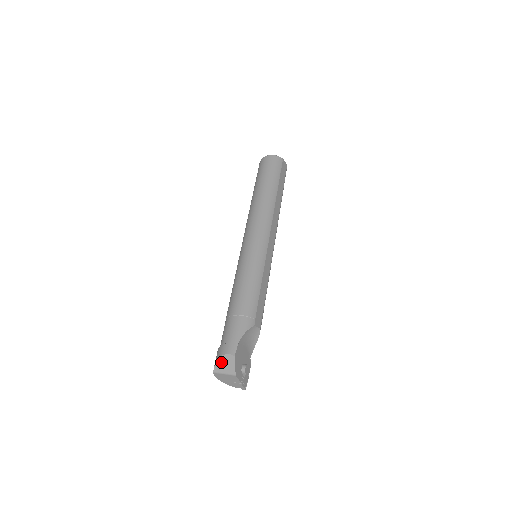
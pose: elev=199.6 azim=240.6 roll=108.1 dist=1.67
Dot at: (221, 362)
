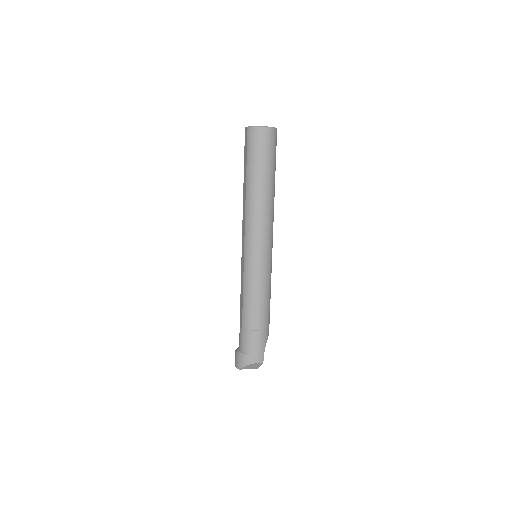
Dot at: (250, 366)
